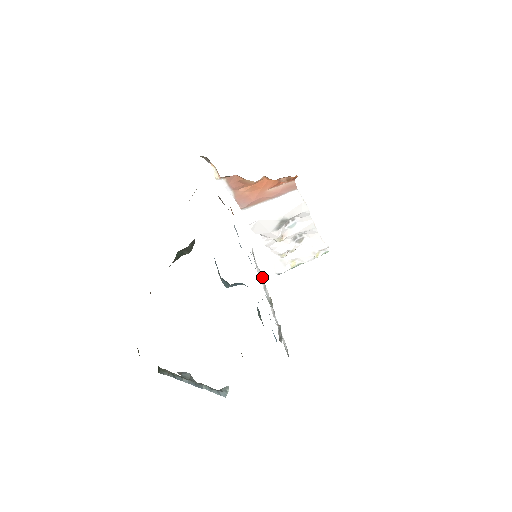
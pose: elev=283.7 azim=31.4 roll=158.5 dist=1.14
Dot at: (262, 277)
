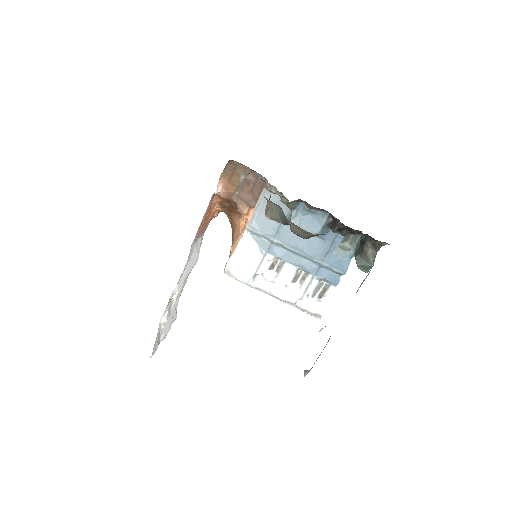
Dot at: (268, 271)
